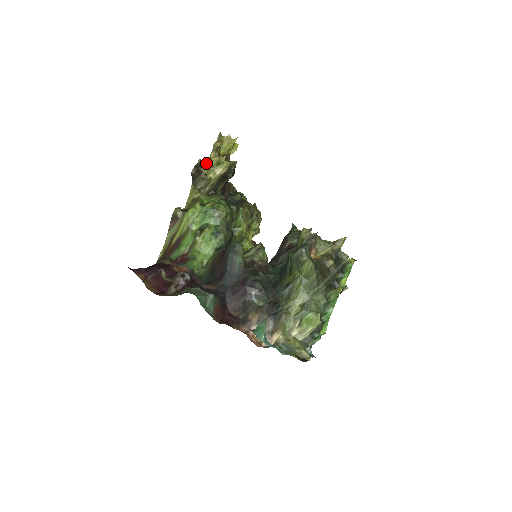
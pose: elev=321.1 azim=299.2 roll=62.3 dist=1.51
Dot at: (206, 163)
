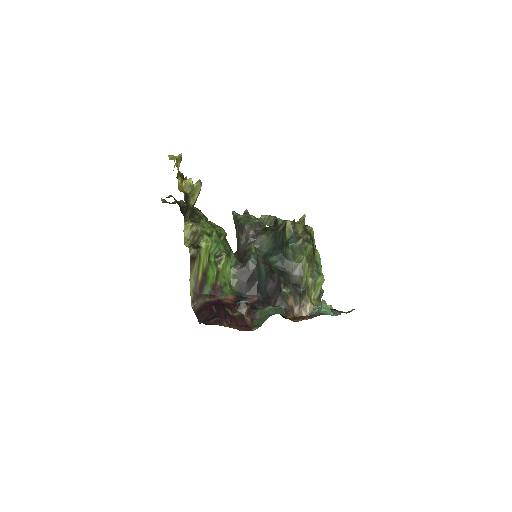
Dot at: (187, 194)
